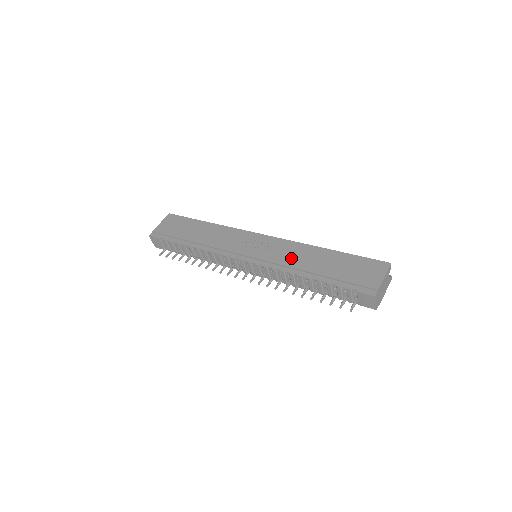
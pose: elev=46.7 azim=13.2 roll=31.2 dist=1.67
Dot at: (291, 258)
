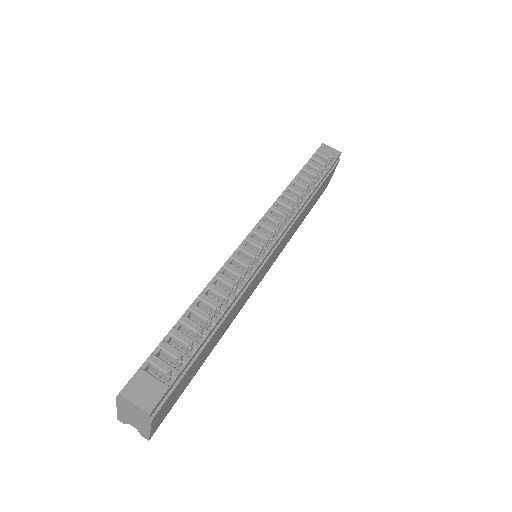
Dot at: occluded
